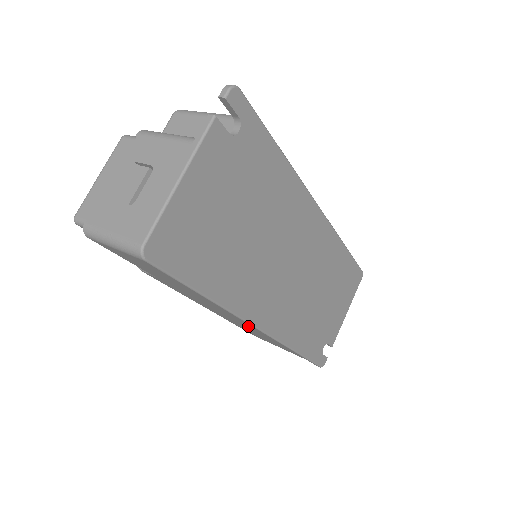
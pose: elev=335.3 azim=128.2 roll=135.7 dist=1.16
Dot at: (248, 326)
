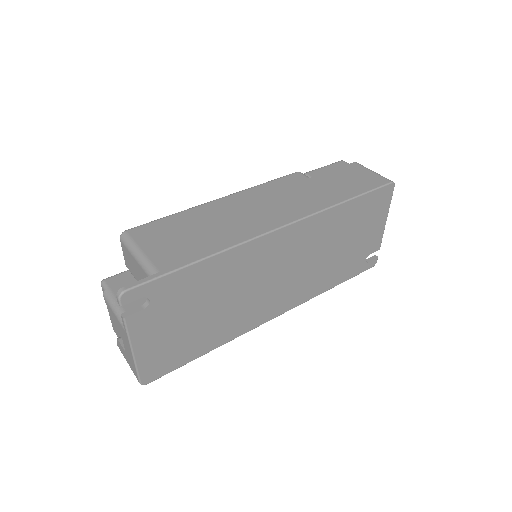
Dot at: occluded
